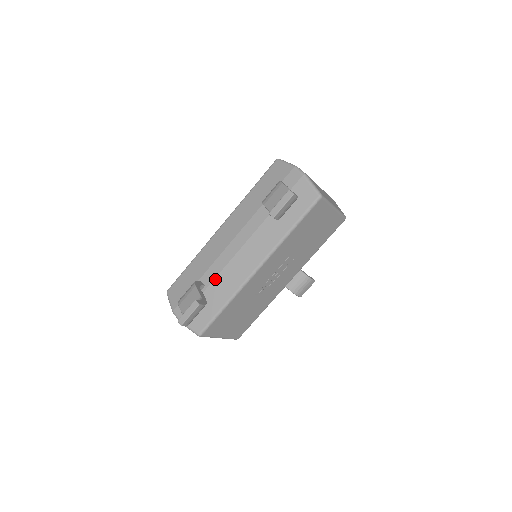
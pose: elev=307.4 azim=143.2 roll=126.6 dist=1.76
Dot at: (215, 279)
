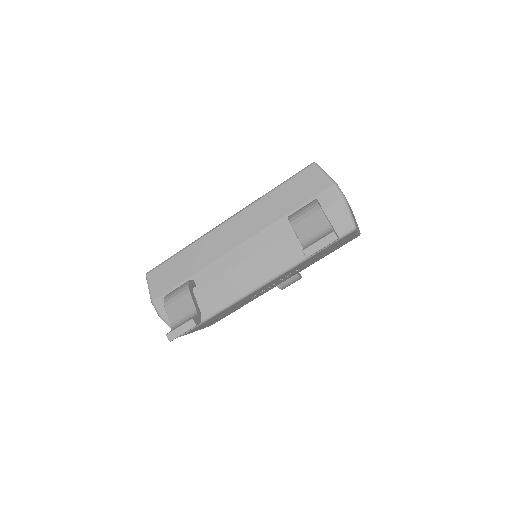
Dot at: (210, 282)
